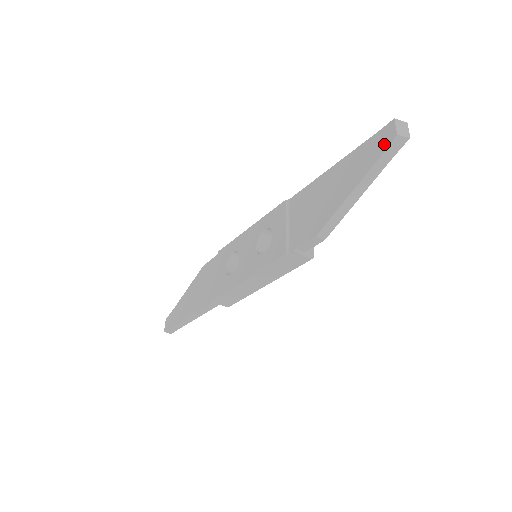
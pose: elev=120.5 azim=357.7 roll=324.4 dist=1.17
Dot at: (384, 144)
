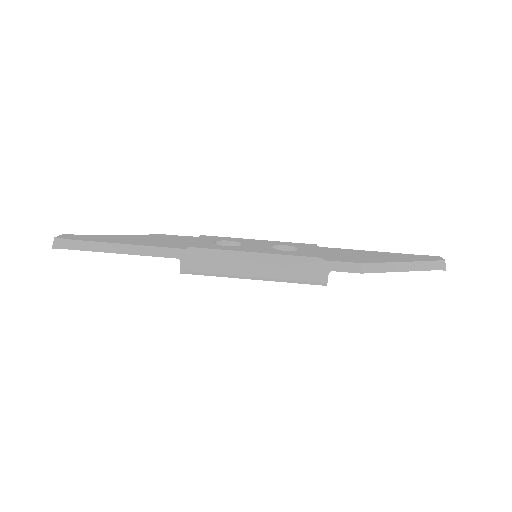
Dot at: (433, 259)
